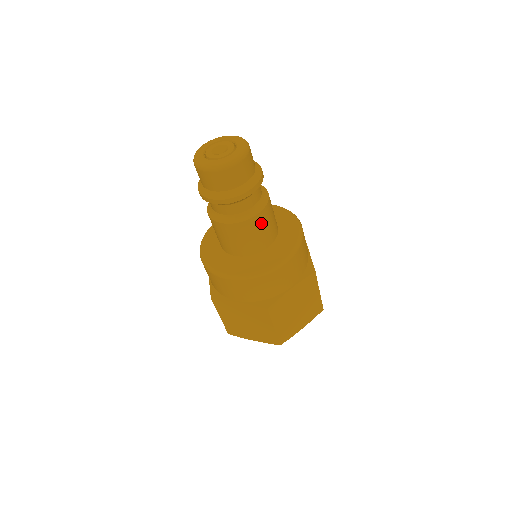
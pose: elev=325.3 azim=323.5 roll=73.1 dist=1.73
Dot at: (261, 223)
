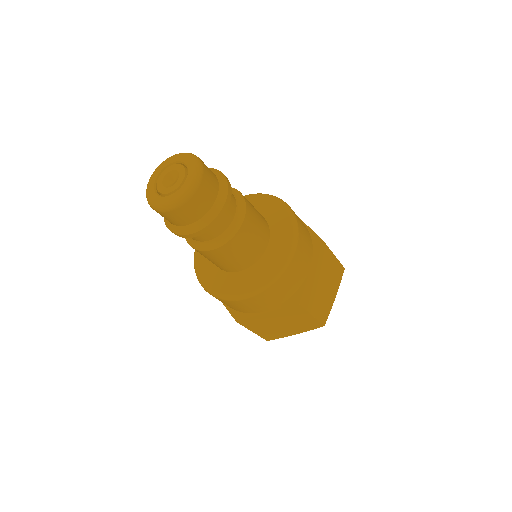
Dot at: (250, 227)
